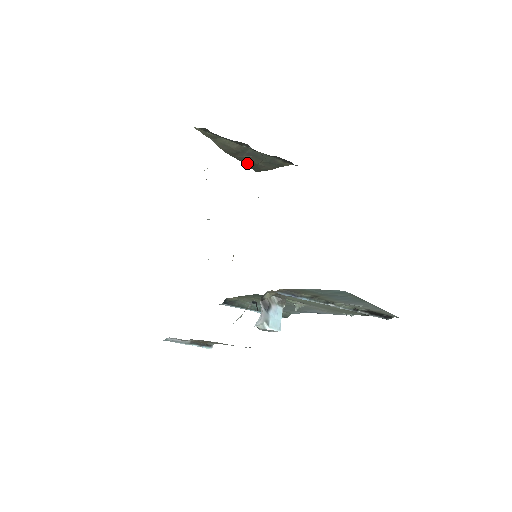
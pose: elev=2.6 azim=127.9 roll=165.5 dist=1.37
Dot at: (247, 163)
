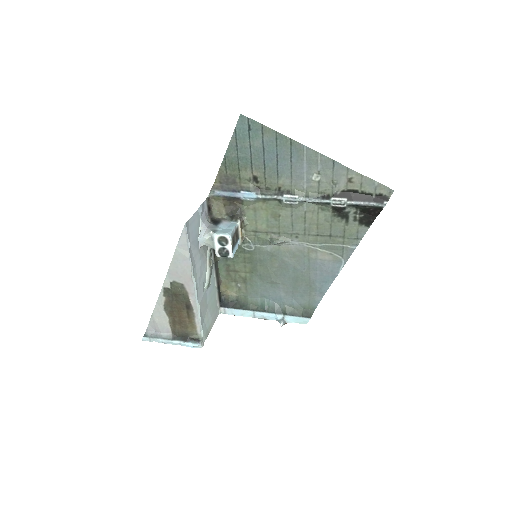
Dot at: occluded
